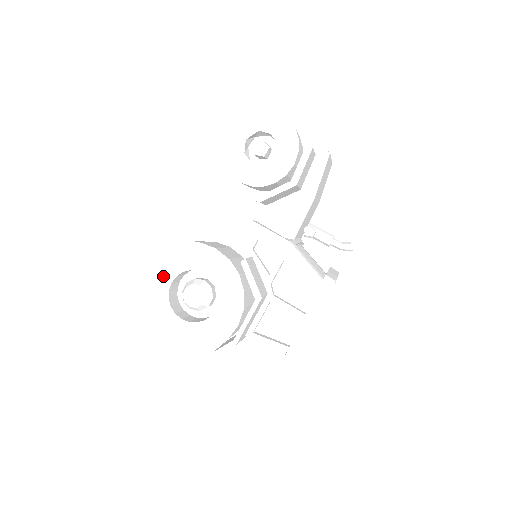
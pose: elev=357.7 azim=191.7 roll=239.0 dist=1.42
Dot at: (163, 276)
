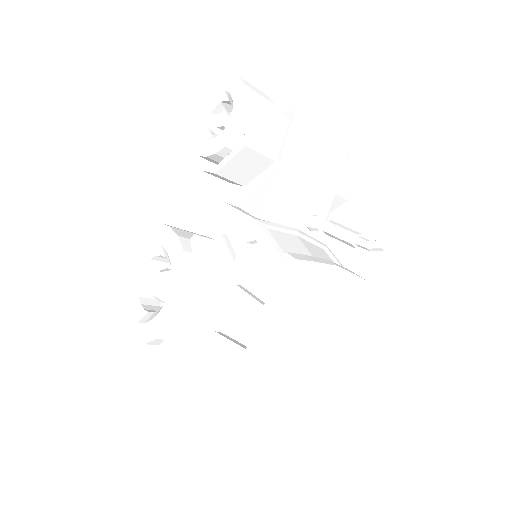
Dot at: (133, 263)
